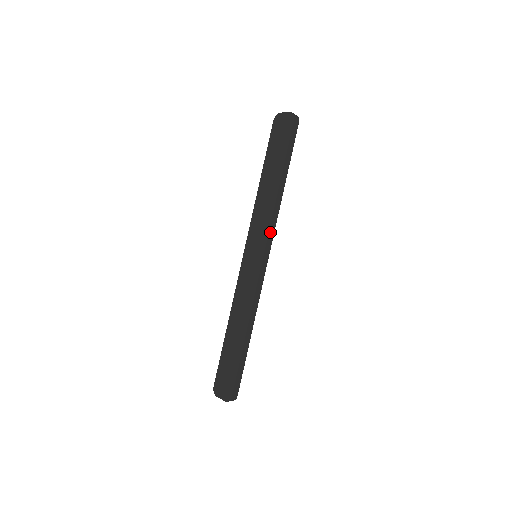
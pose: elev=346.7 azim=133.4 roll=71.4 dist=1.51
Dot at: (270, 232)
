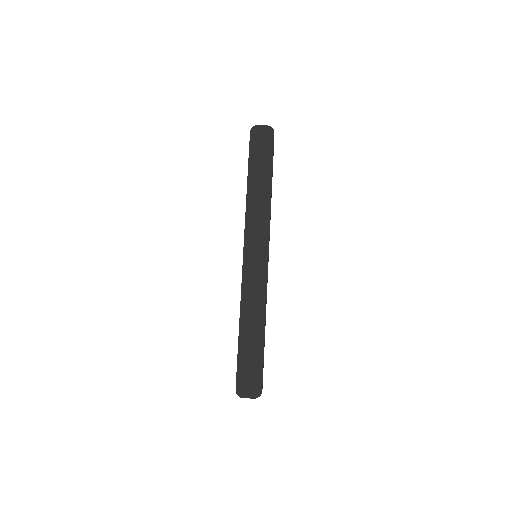
Dot at: (269, 232)
